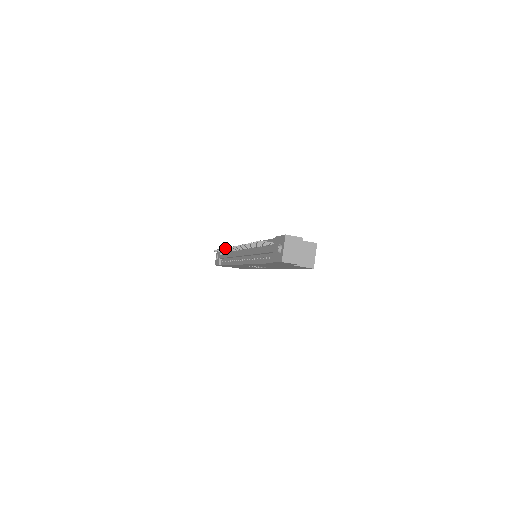
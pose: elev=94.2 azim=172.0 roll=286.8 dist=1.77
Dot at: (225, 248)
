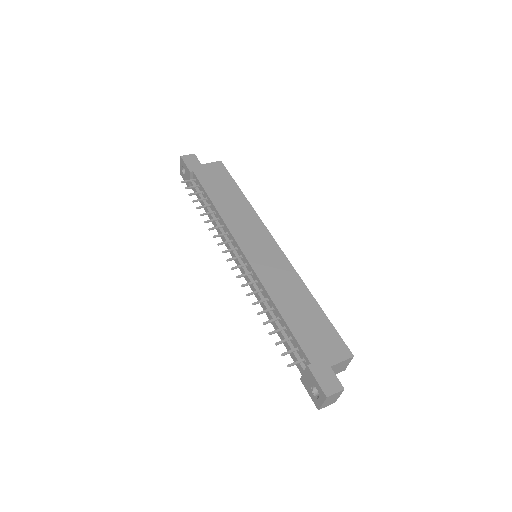
Dot at: (210, 229)
